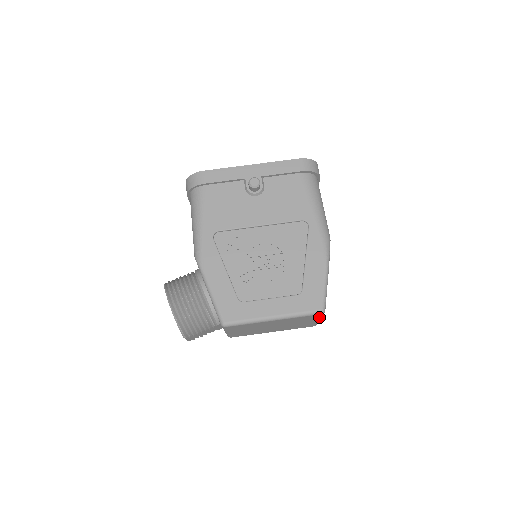
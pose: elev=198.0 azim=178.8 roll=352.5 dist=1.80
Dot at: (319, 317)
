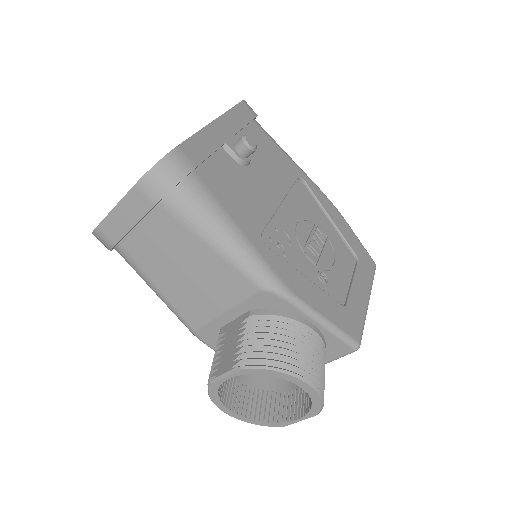
Dot at: occluded
